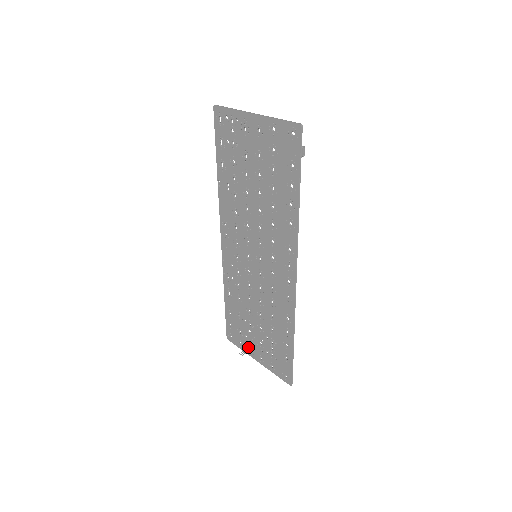
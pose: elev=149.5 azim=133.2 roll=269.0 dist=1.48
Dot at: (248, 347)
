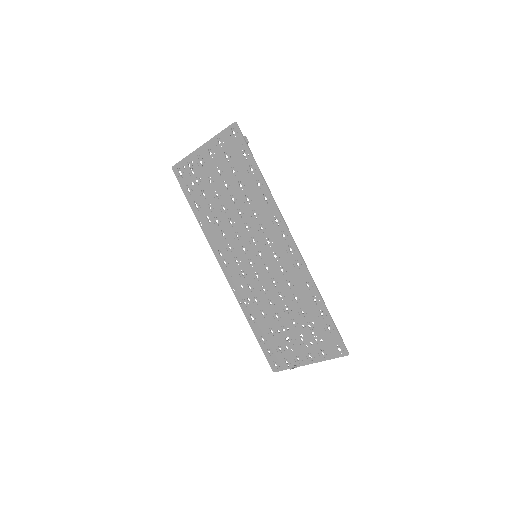
Dot at: (294, 358)
